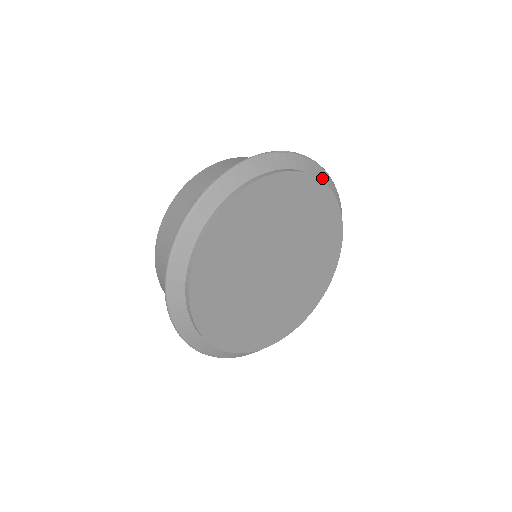
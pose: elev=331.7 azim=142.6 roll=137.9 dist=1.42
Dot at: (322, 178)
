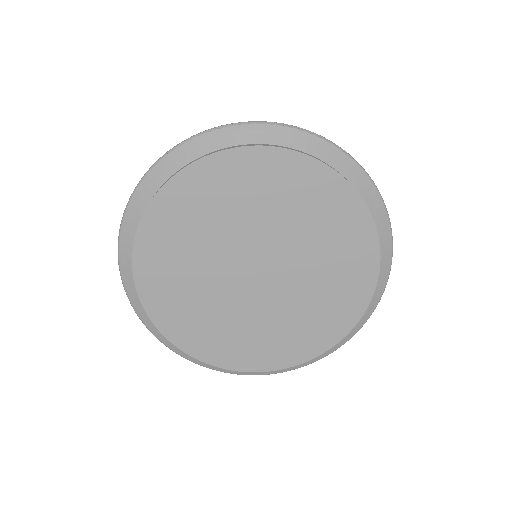
Dot at: (341, 166)
